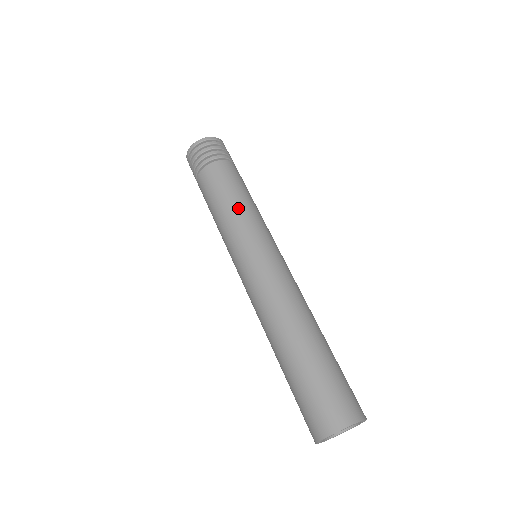
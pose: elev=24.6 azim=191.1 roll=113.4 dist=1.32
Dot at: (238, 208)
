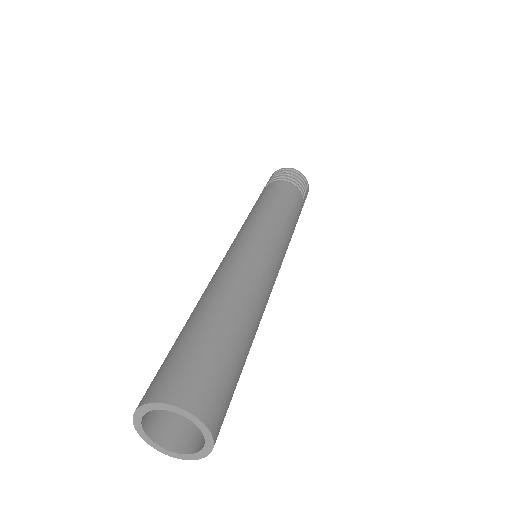
Dot at: (267, 208)
